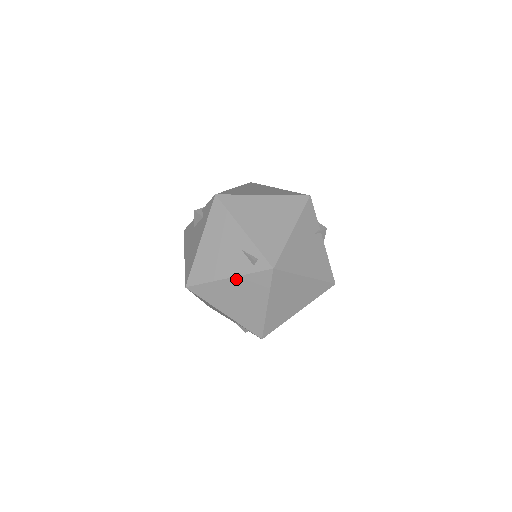
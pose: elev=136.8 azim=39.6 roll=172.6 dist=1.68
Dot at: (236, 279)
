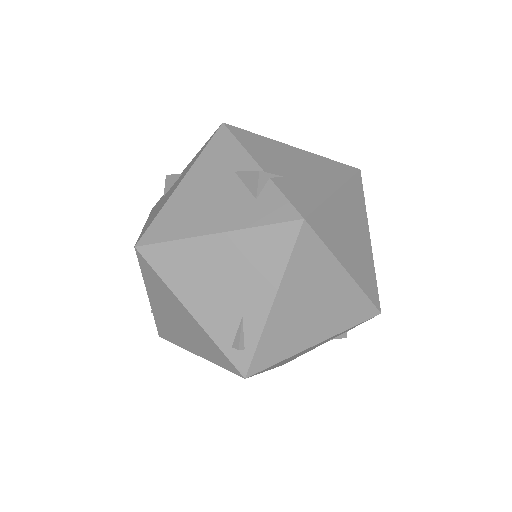
Dot at: (198, 325)
